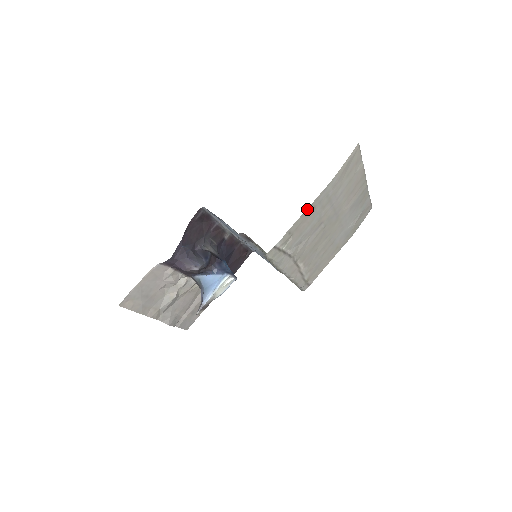
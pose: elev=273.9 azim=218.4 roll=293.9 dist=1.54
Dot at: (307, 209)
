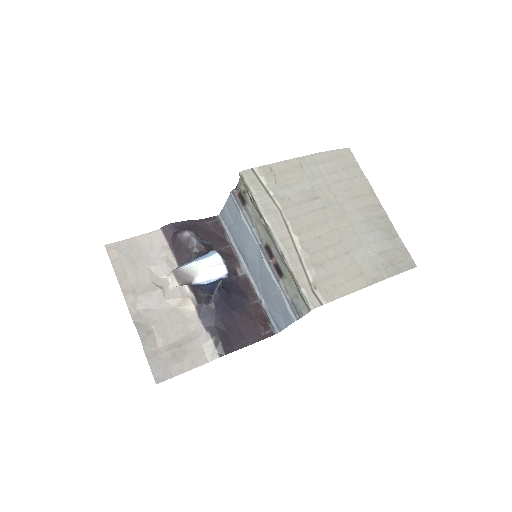
Dot at: (291, 160)
